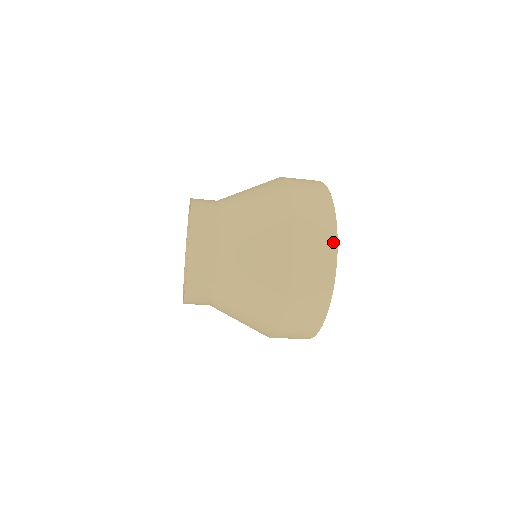
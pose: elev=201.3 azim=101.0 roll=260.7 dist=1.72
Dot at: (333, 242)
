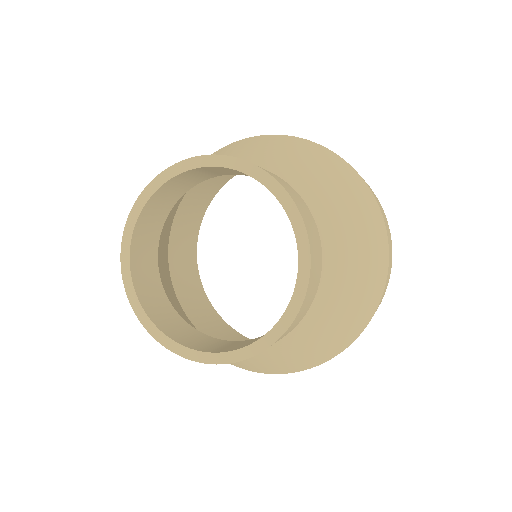
Dot at: occluded
